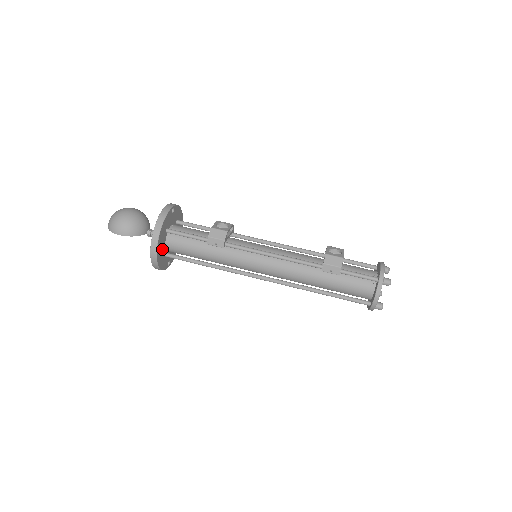
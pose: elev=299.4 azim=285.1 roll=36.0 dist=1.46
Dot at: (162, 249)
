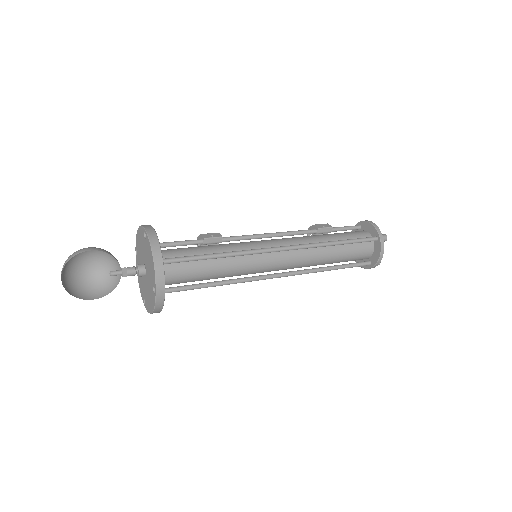
Dot at: occluded
